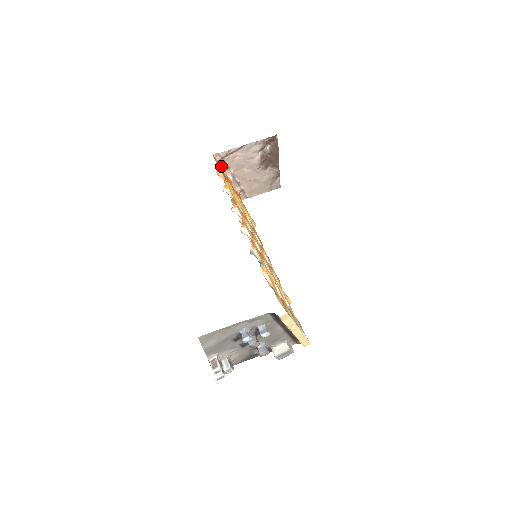
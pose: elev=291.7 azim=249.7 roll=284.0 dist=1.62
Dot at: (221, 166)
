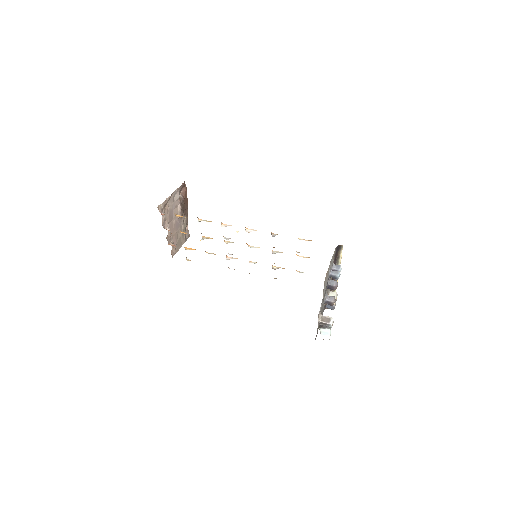
Dot at: occluded
